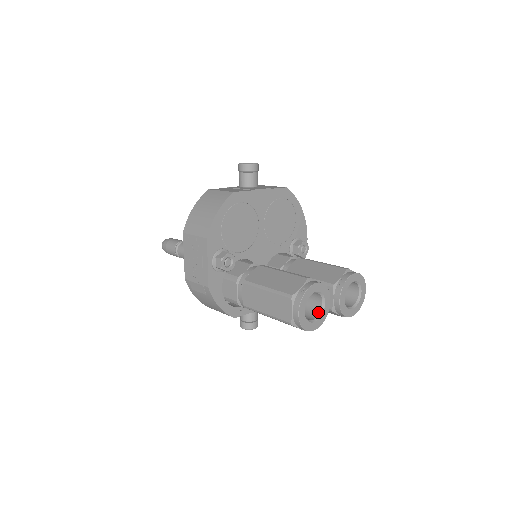
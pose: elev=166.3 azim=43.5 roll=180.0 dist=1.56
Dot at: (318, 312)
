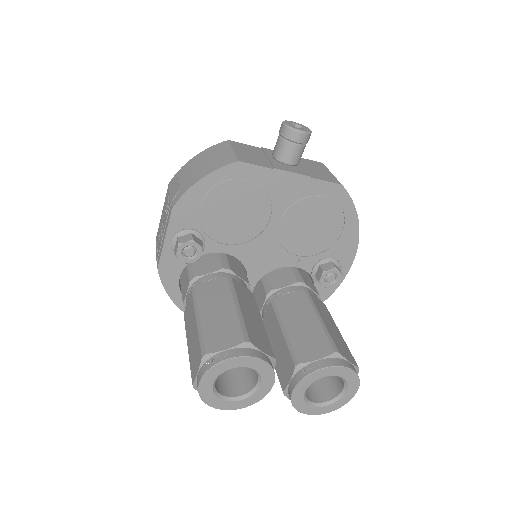
Dot at: (247, 390)
